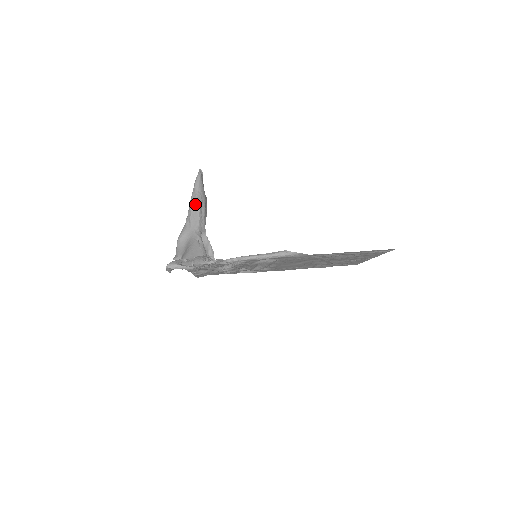
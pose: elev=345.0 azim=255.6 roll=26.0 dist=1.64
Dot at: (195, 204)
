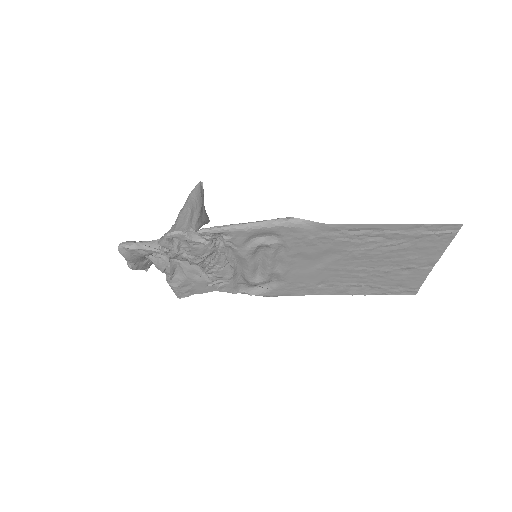
Dot at: (186, 209)
